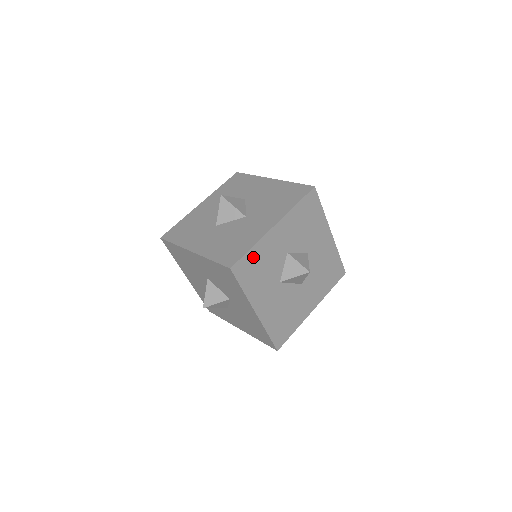
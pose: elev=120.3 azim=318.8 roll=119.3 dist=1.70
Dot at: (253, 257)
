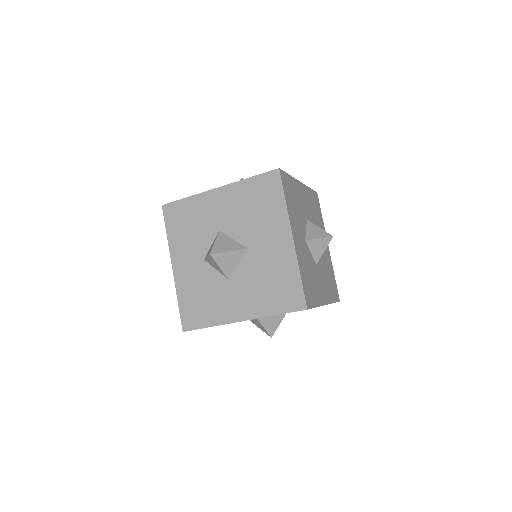
Dot at: (304, 279)
